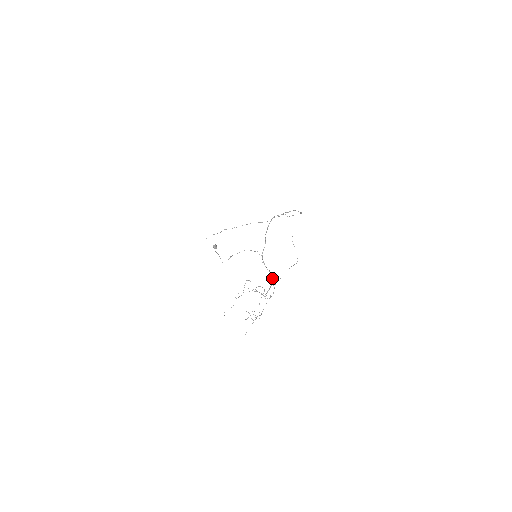
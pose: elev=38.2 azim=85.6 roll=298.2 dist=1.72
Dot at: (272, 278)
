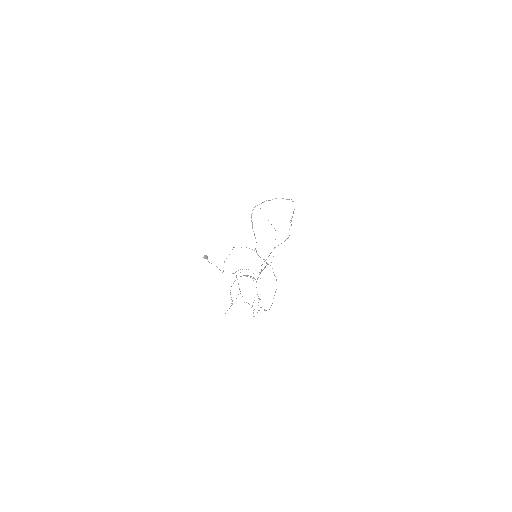
Dot at: (267, 264)
